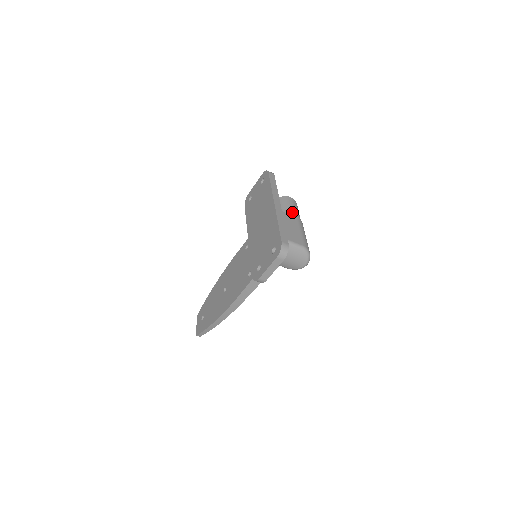
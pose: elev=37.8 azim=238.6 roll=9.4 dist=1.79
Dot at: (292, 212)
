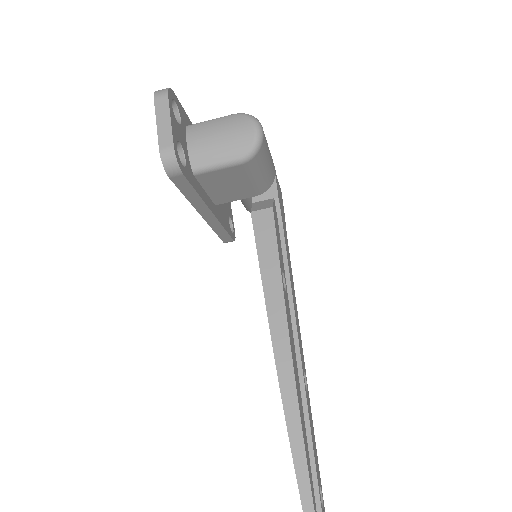
Dot at: occluded
